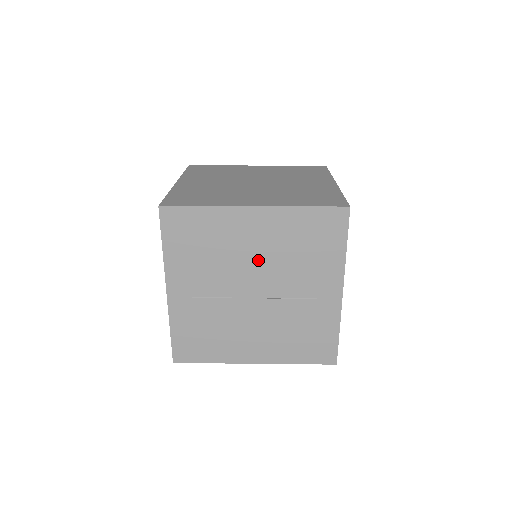
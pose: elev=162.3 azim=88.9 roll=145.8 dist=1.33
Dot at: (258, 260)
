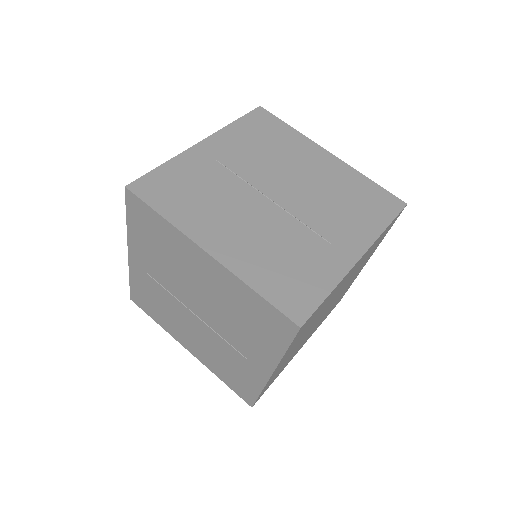
Dot at: (203, 293)
